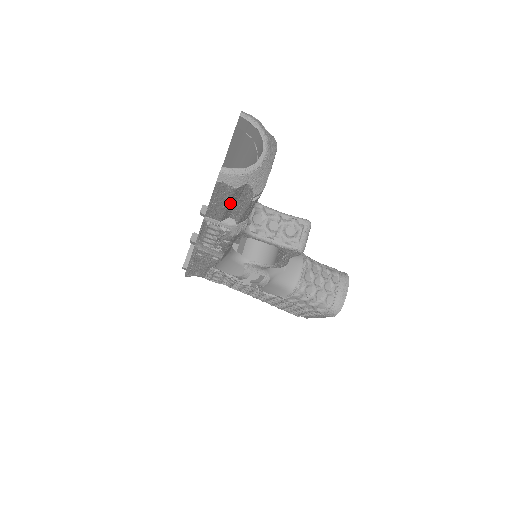
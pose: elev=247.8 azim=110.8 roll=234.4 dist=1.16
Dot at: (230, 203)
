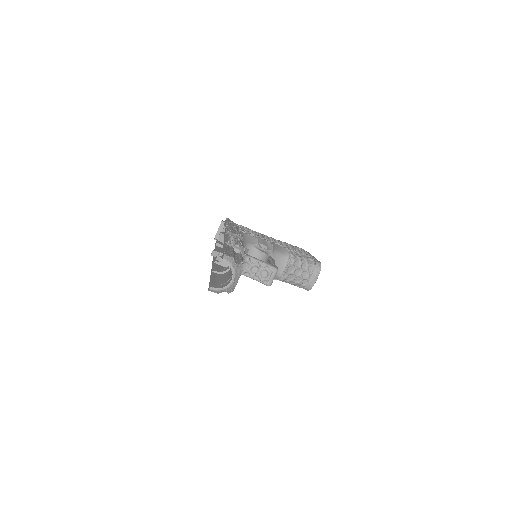
Dot at: occluded
